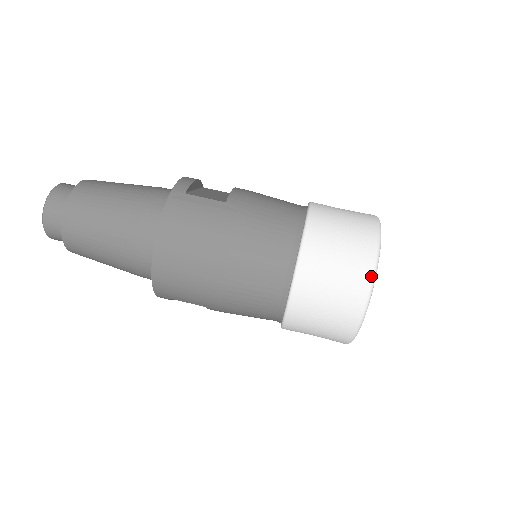
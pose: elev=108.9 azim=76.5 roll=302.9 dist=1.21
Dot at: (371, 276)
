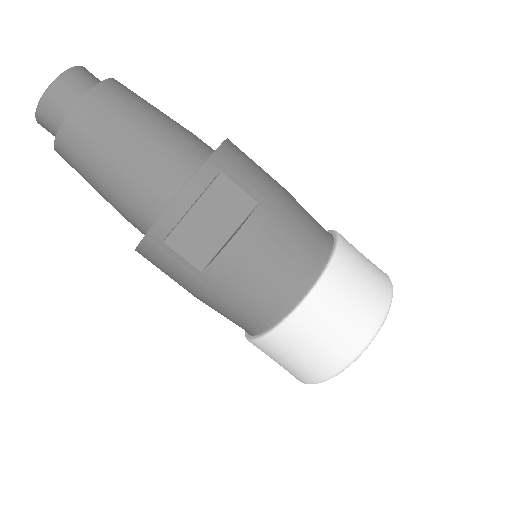
Dot at: (302, 382)
